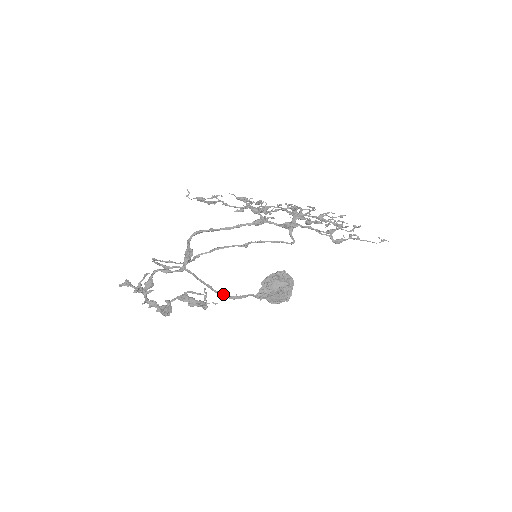
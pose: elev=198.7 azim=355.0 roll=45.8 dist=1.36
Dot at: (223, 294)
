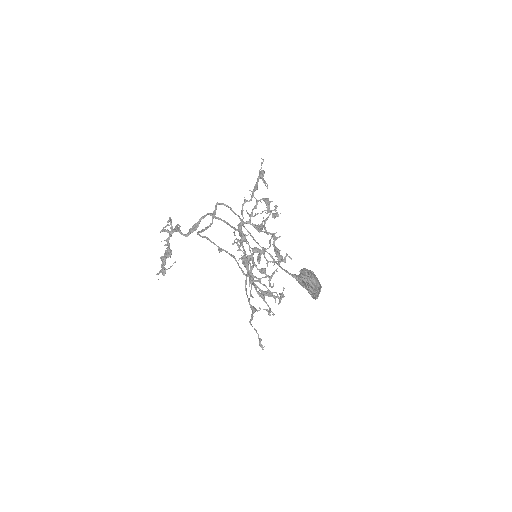
Dot at: (270, 255)
